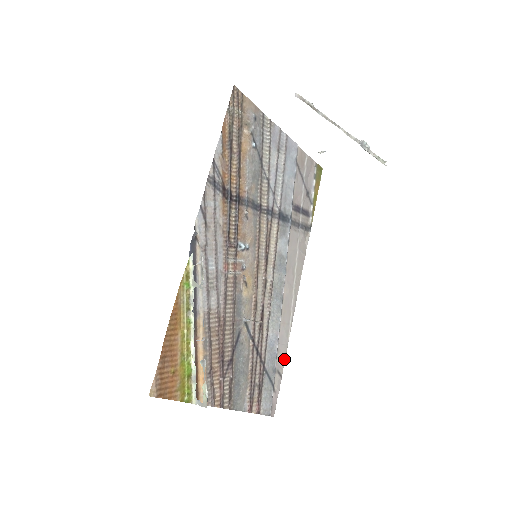
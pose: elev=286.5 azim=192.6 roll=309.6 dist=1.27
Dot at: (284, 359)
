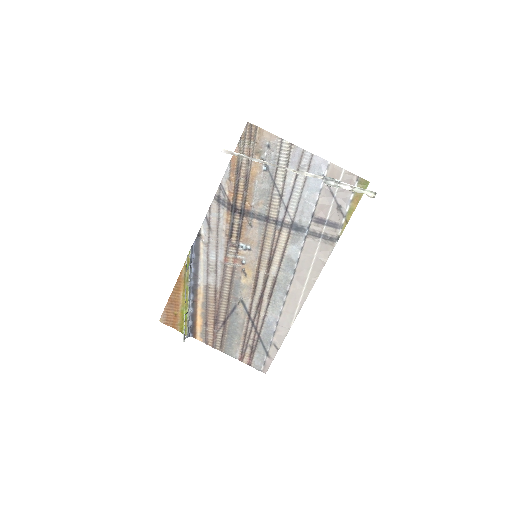
Dot at: (283, 338)
